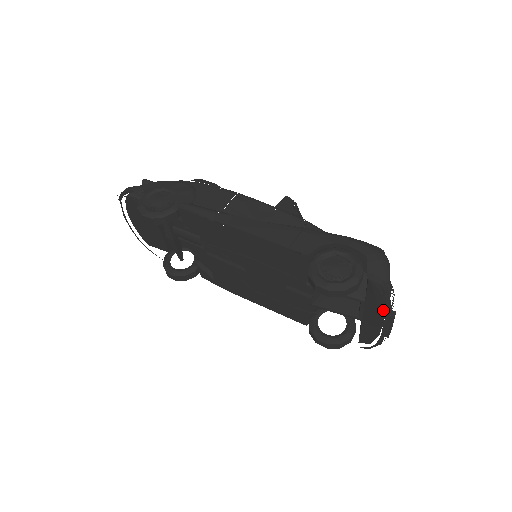
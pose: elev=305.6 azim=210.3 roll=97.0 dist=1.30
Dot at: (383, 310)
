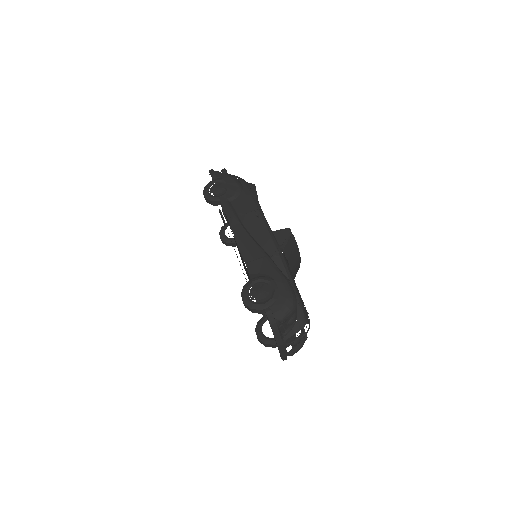
Dot at: occluded
